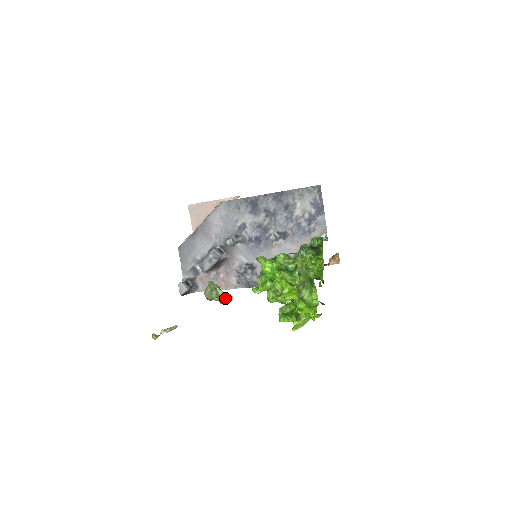
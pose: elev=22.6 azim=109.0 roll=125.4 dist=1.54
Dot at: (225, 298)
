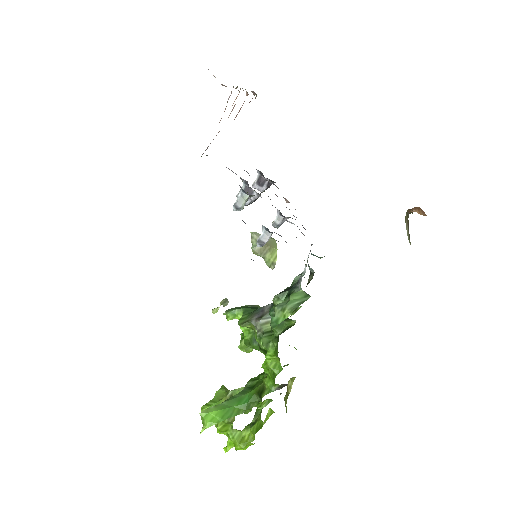
Dot at: occluded
